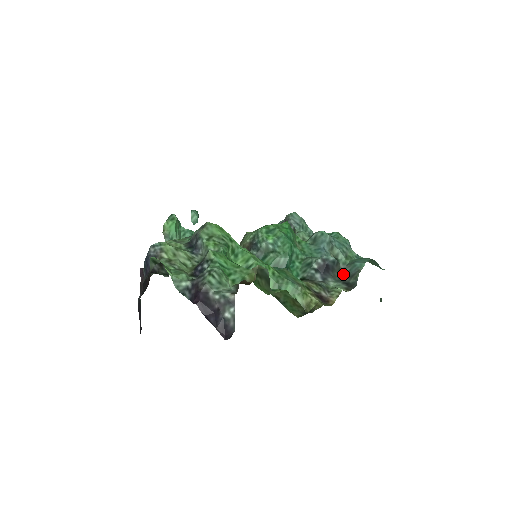
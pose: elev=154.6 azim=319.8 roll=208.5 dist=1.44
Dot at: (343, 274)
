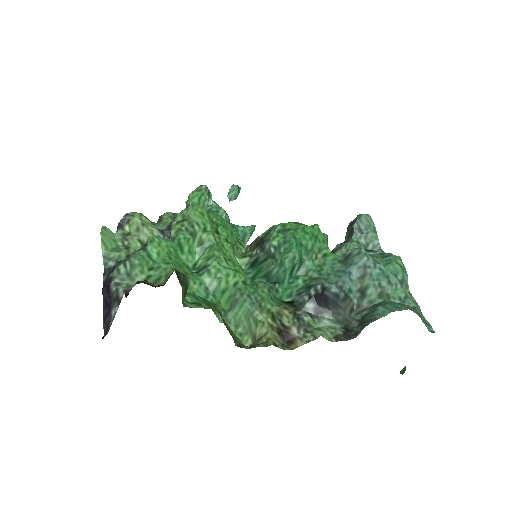
Dot at: (358, 315)
